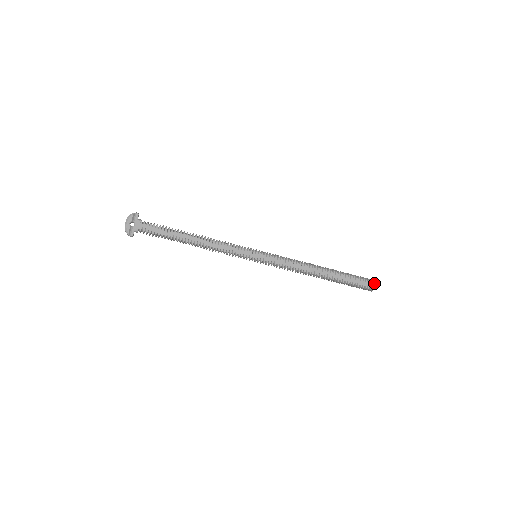
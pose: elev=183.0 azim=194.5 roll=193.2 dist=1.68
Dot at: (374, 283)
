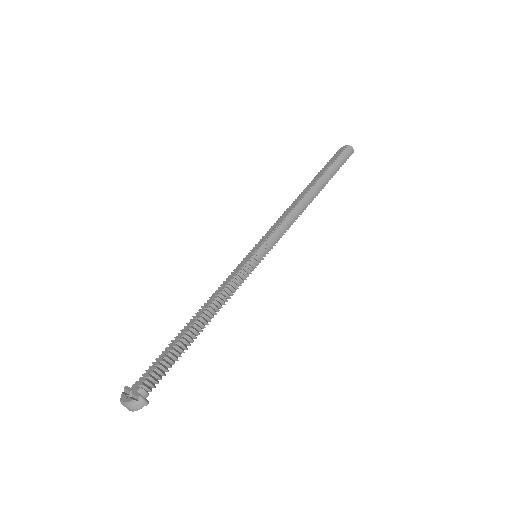
Dot at: (342, 148)
